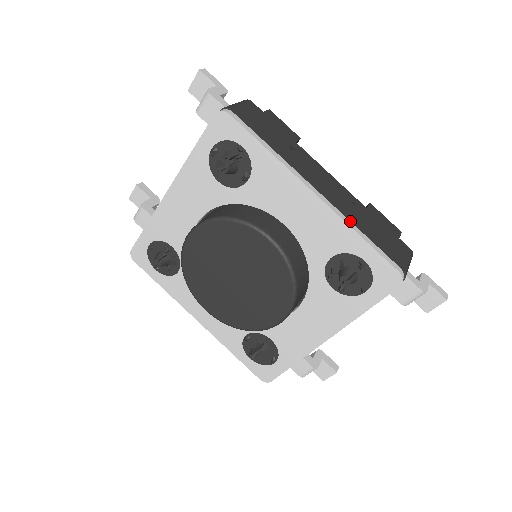
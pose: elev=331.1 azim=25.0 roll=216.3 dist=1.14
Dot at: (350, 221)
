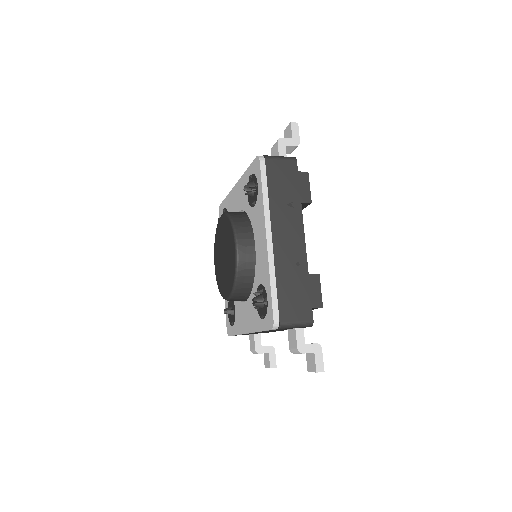
Dot at: (275, 270)
